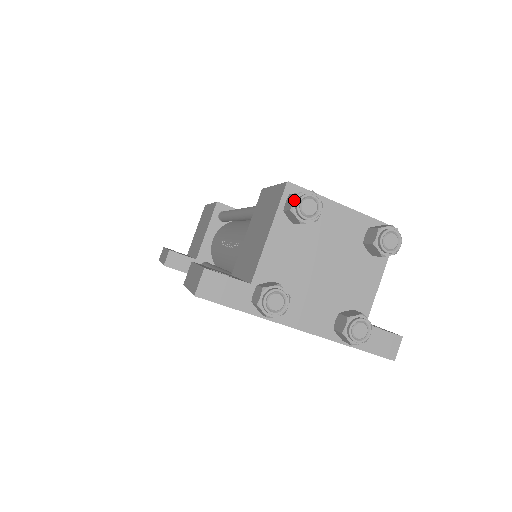
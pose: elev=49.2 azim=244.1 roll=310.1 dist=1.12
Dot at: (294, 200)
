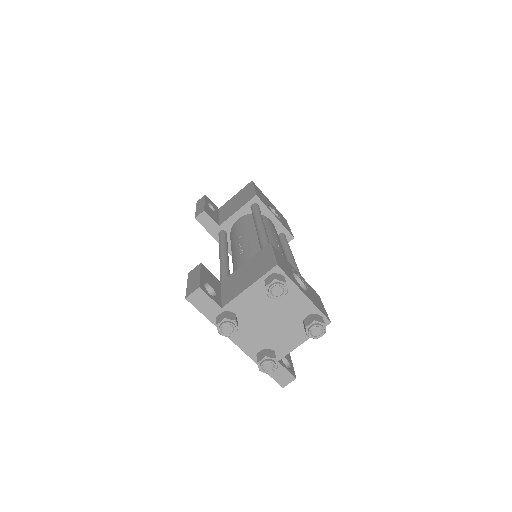
Dot at: (271, 282)
